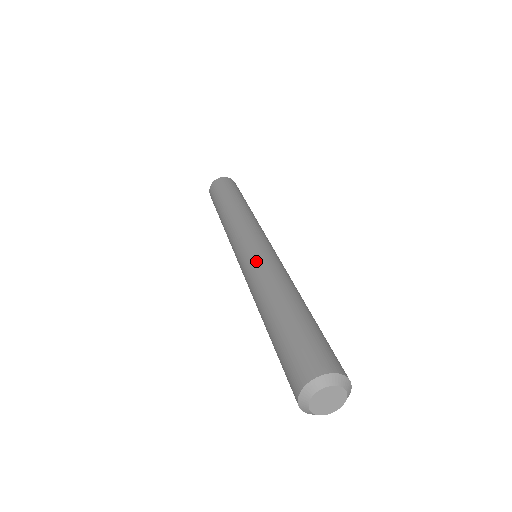
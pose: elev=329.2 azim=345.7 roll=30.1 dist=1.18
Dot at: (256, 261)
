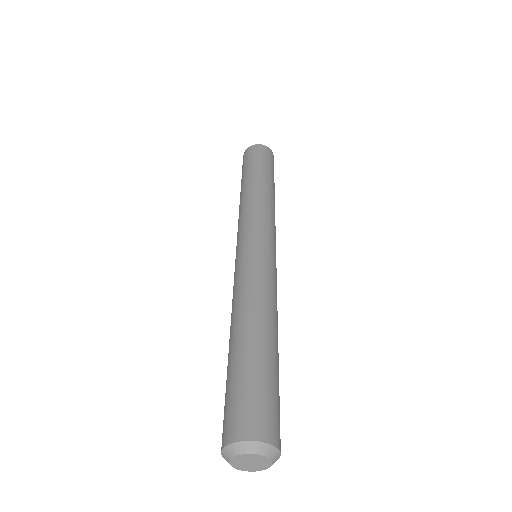
Dot at: (234, 279)
